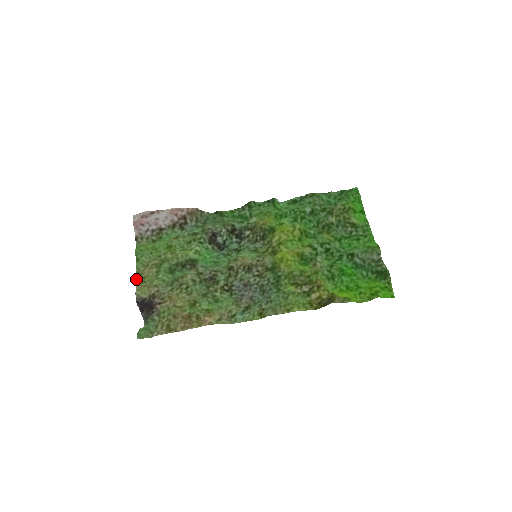
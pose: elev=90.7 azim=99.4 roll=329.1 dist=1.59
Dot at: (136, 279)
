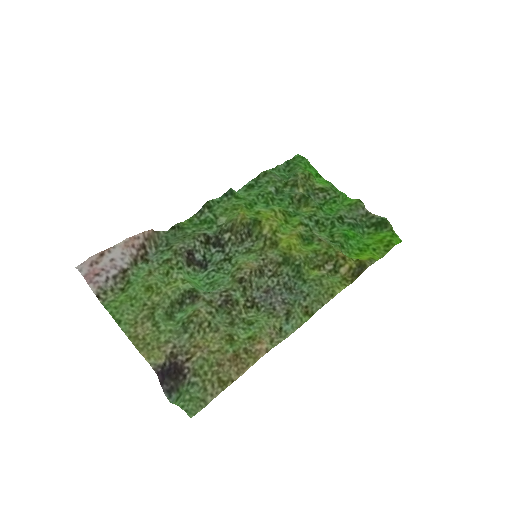
Dot at: occluded
